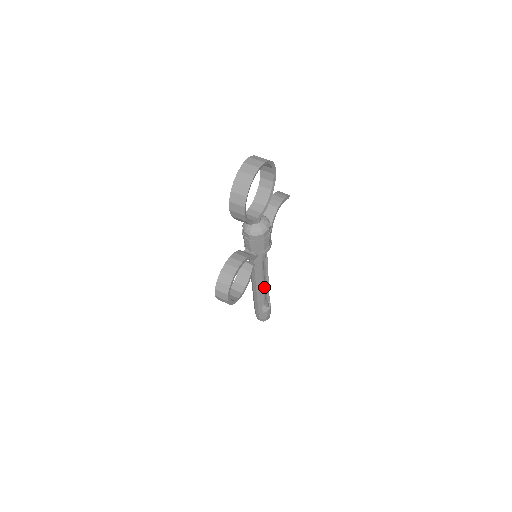
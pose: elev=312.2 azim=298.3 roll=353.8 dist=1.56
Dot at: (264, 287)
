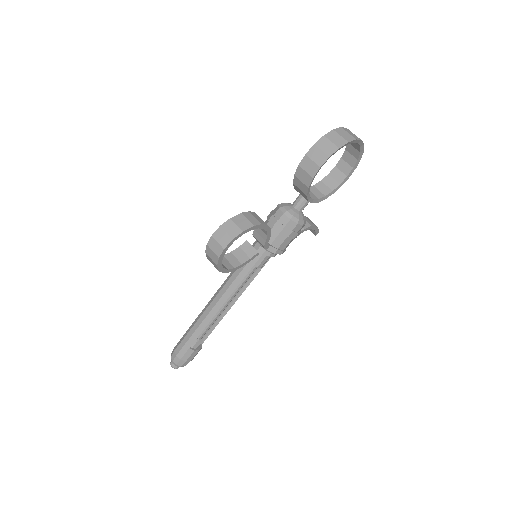
Dot at: (221, 312)
